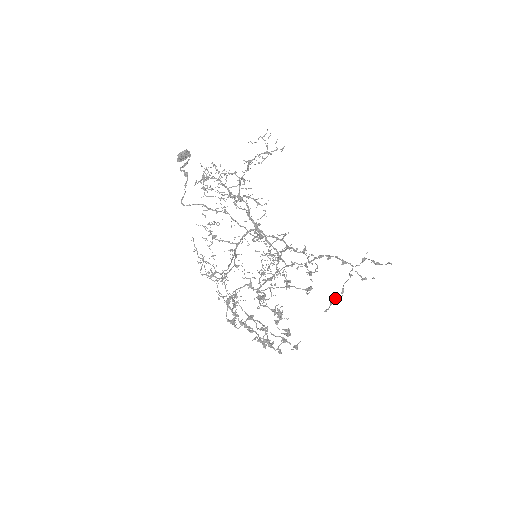
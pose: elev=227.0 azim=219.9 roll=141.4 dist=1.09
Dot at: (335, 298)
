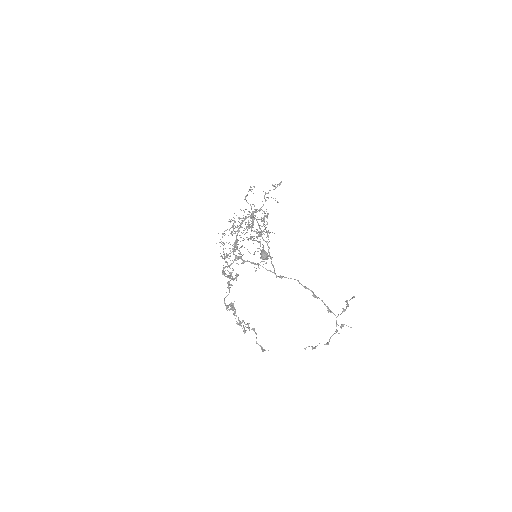
Dot at: occluded
